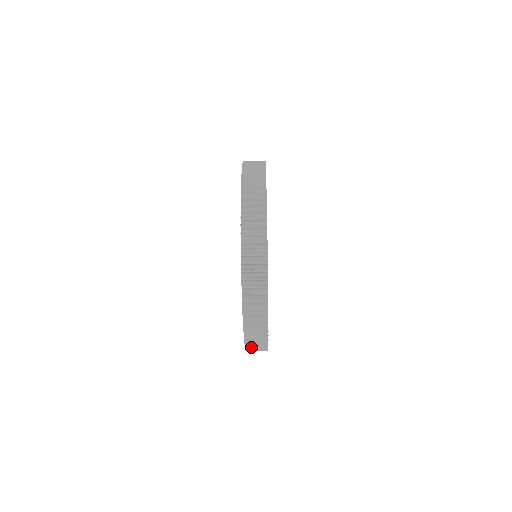
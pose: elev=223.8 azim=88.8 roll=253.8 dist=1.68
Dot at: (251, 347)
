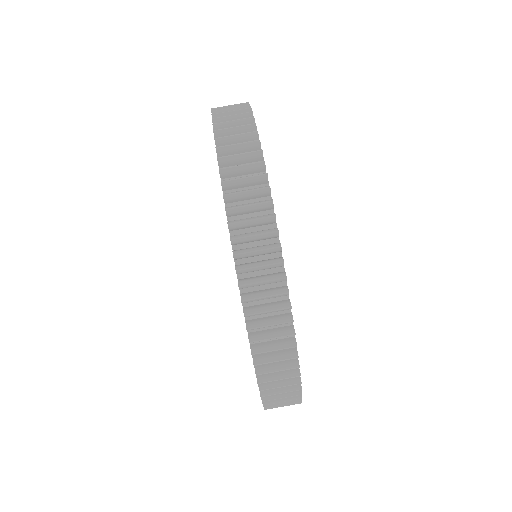
Dot at: (237, 206)
